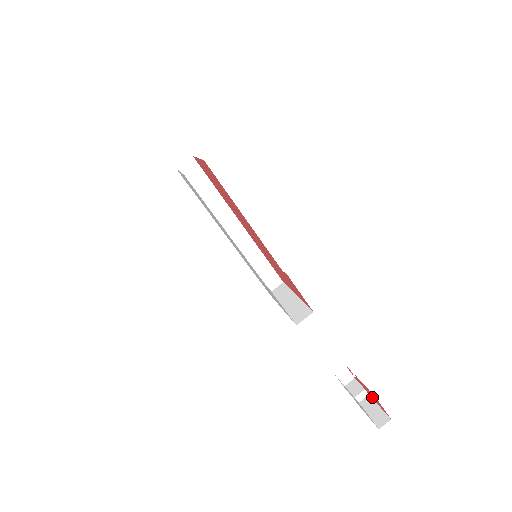
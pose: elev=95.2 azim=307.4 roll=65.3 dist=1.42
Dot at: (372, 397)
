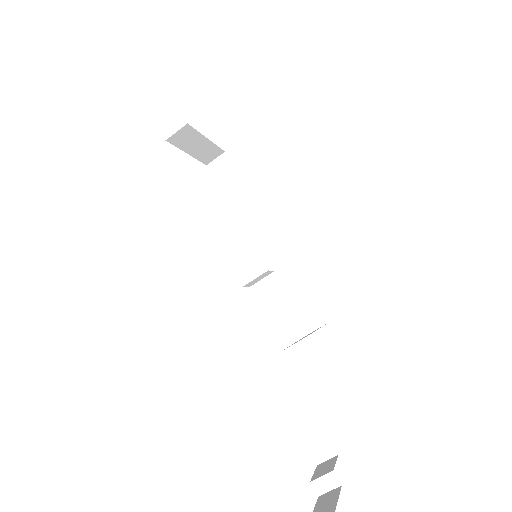
Dot at: occluded
